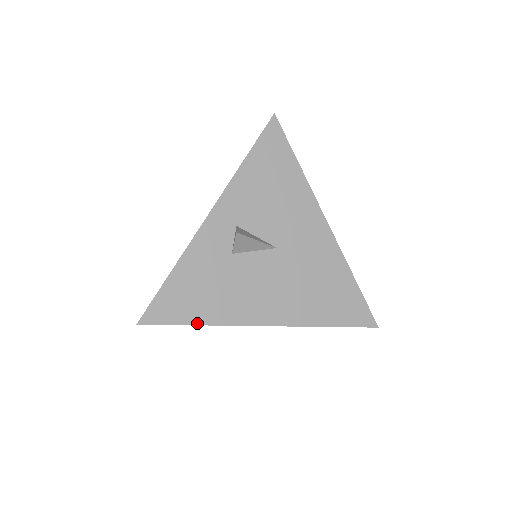
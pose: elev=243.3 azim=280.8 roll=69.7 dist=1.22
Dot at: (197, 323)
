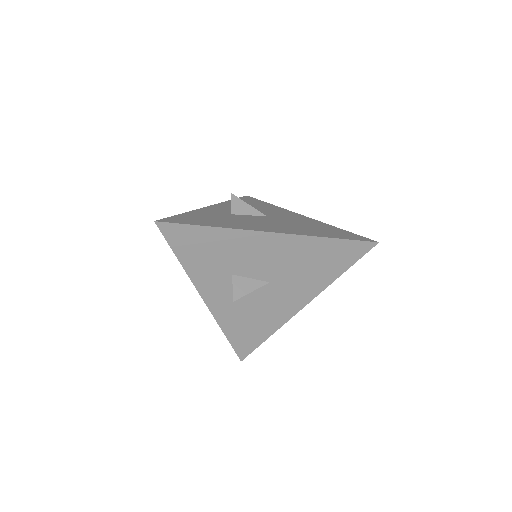
Dot at: (208, 226)
